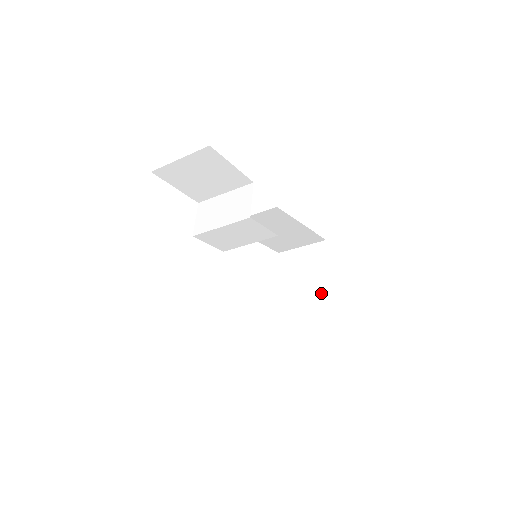
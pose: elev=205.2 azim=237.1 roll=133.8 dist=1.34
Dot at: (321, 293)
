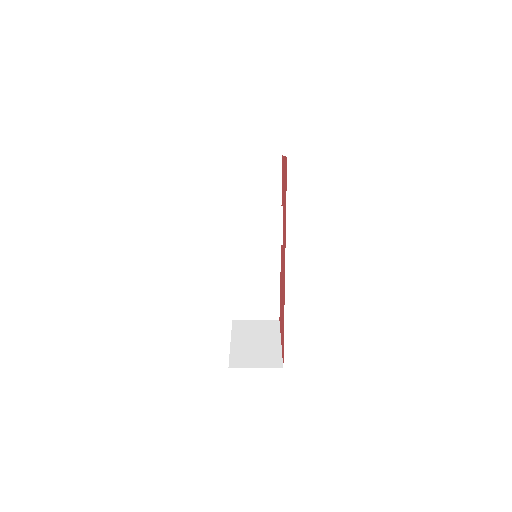
Dot at: (268, 348)
